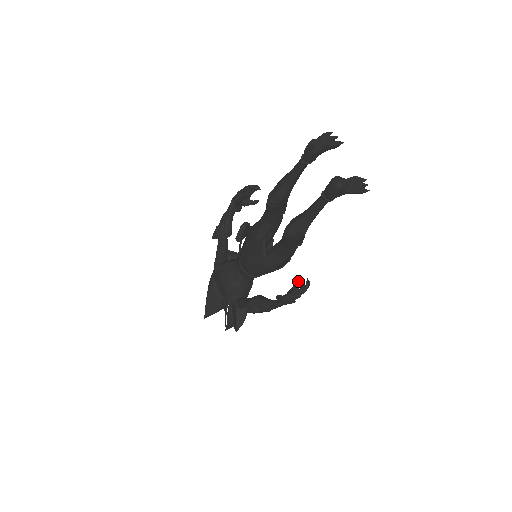
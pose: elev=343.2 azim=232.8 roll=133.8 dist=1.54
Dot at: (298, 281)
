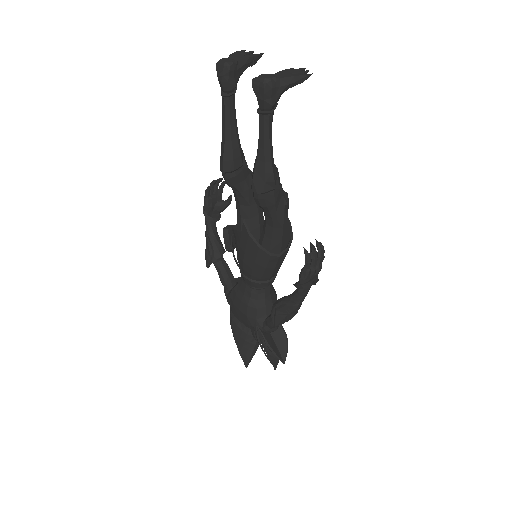
Dot at: (310, 253)
